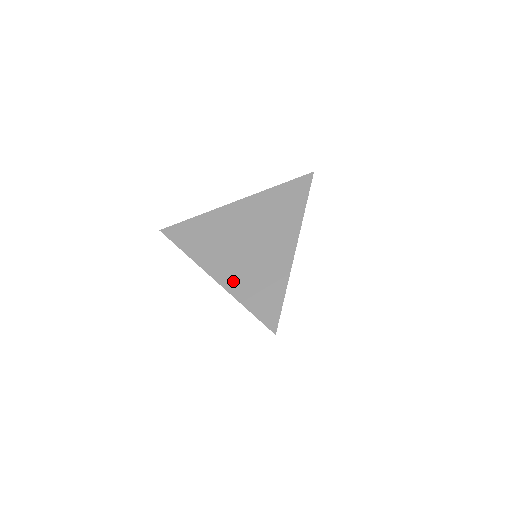
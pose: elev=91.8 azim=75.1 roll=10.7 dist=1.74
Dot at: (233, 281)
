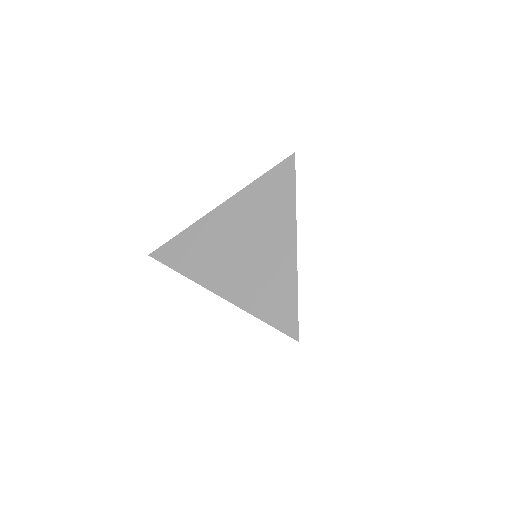
Dot at: (240, 294)
